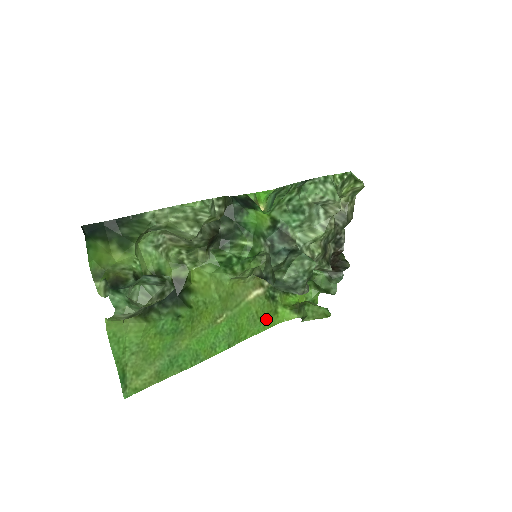
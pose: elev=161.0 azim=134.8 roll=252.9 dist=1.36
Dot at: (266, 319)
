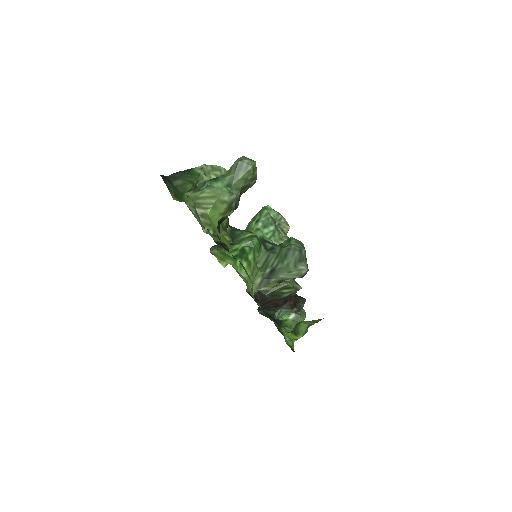
Dot at: occluded
